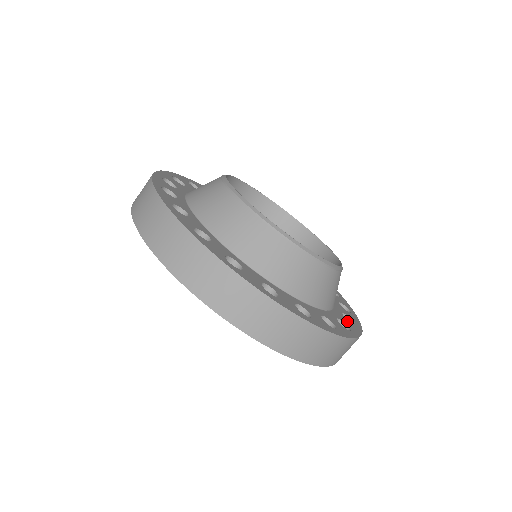
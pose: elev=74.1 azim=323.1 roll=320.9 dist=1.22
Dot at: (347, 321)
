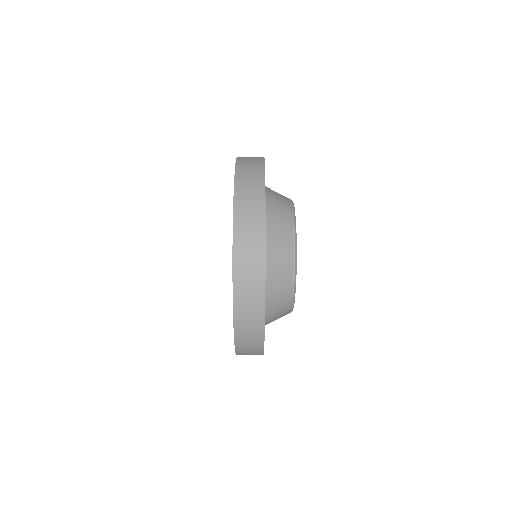
Dot at: occluded
